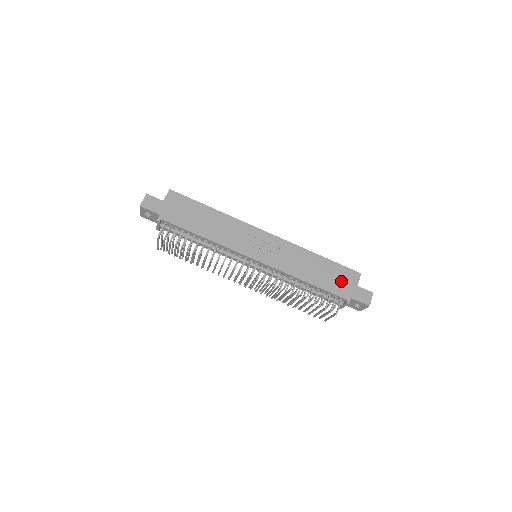
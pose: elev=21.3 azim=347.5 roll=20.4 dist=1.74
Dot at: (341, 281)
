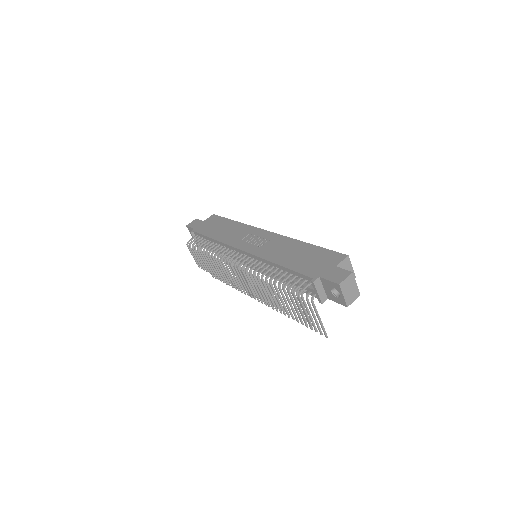
Dot at: (318, 263)
